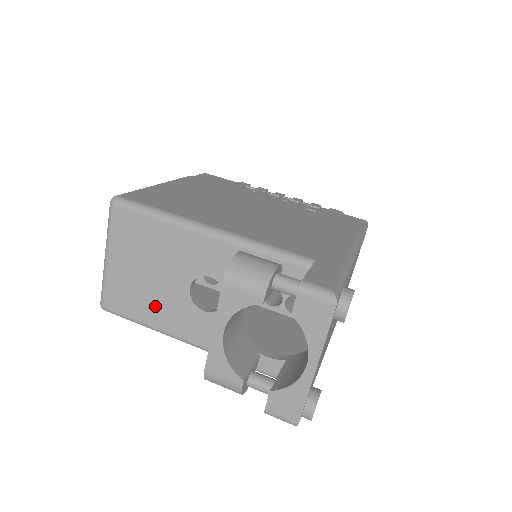
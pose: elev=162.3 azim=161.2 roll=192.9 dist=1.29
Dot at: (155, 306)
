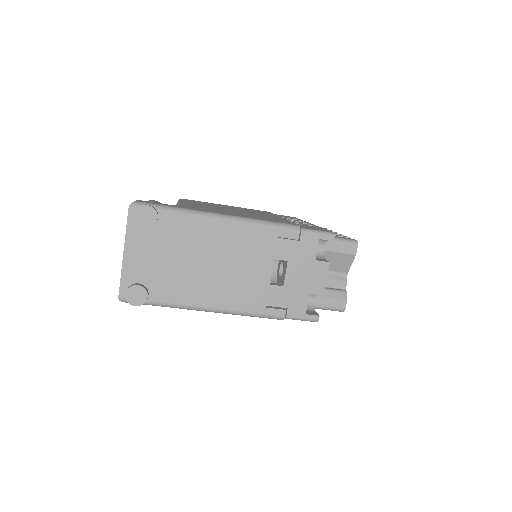
Dot at: occluded
